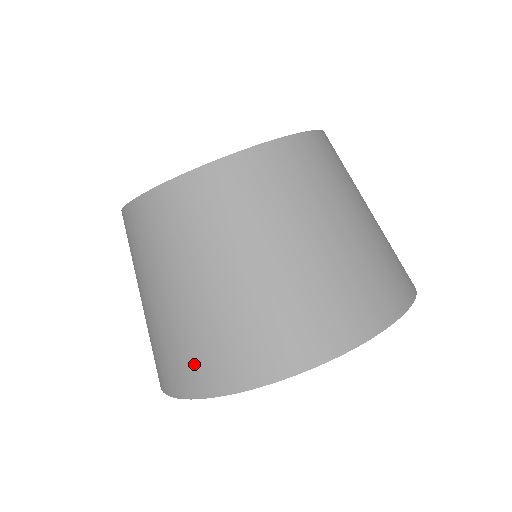
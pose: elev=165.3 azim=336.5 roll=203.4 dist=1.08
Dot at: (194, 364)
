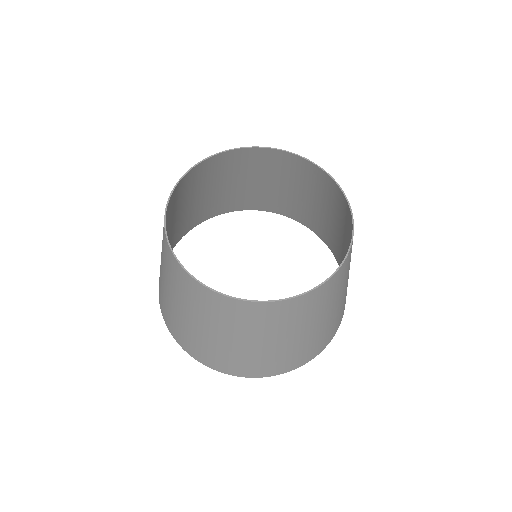
Dot at: (228, 364)
